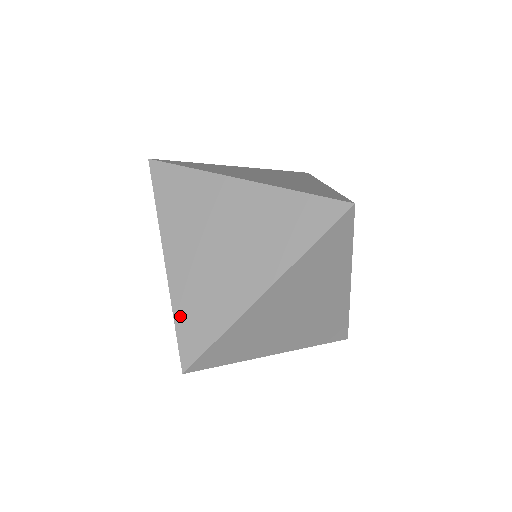
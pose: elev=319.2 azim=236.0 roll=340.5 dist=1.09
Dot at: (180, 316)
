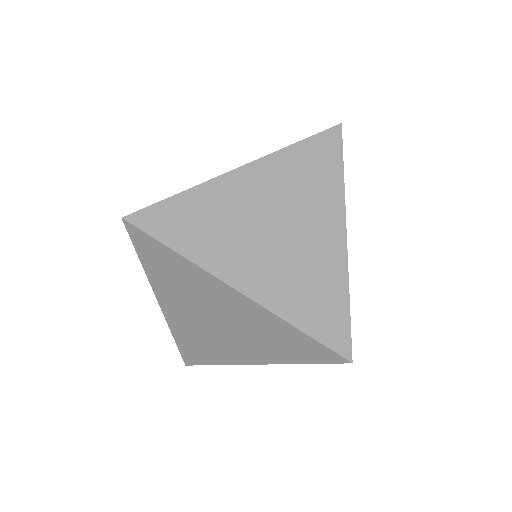
Dot at: (180, 341)
